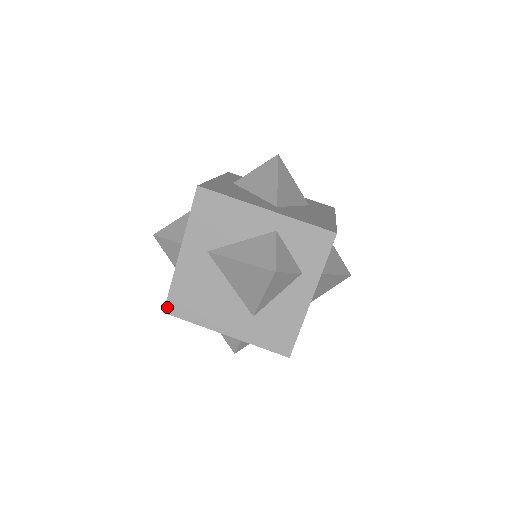
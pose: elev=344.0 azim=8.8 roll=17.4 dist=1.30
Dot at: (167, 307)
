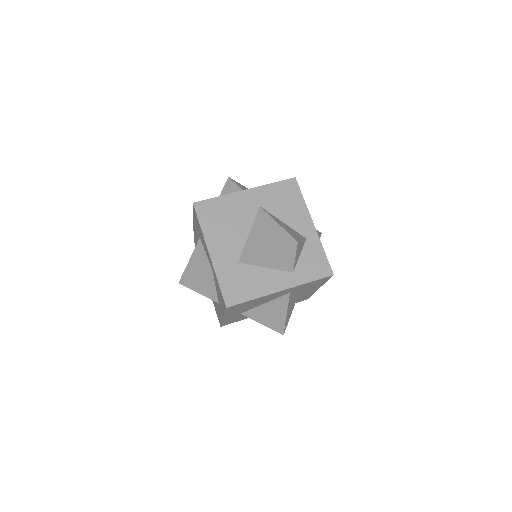
Dot at: (199, 203)
